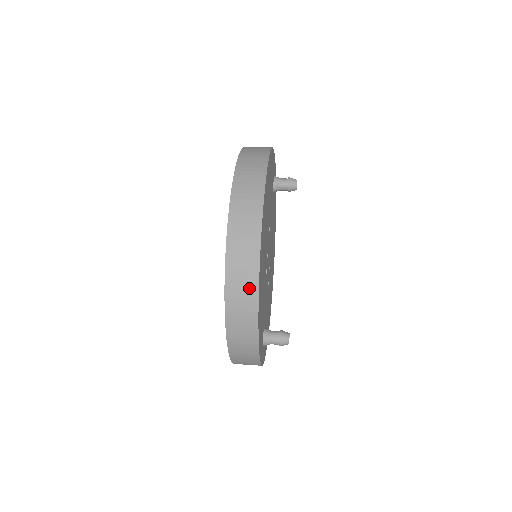
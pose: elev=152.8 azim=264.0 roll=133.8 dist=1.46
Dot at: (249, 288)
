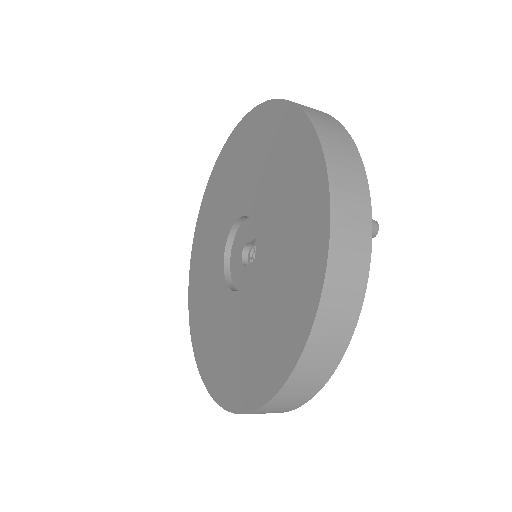
Dot at: occluded
